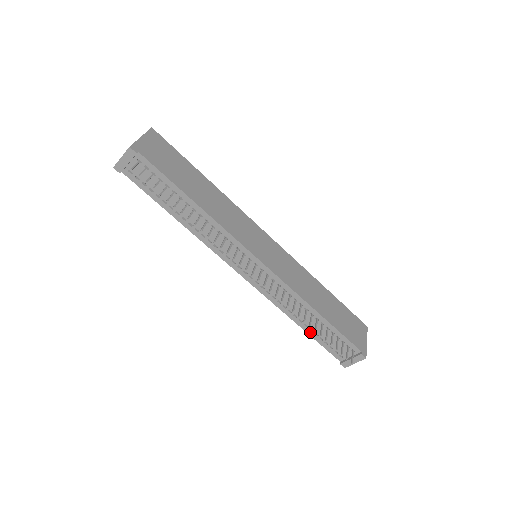
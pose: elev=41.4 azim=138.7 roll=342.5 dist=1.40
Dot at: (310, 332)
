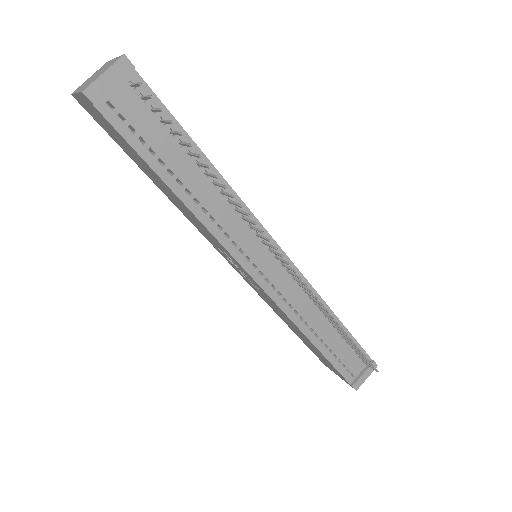
Dot at: (324, 350)
